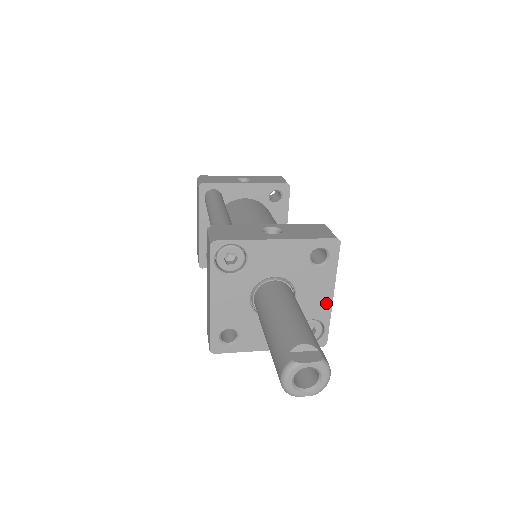
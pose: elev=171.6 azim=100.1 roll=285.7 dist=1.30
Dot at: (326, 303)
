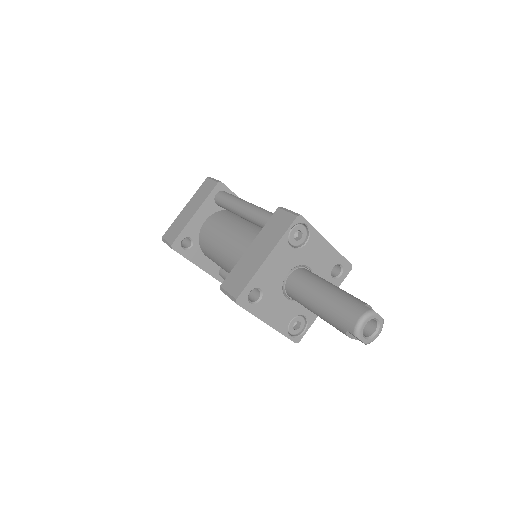
Dot at: occluded
